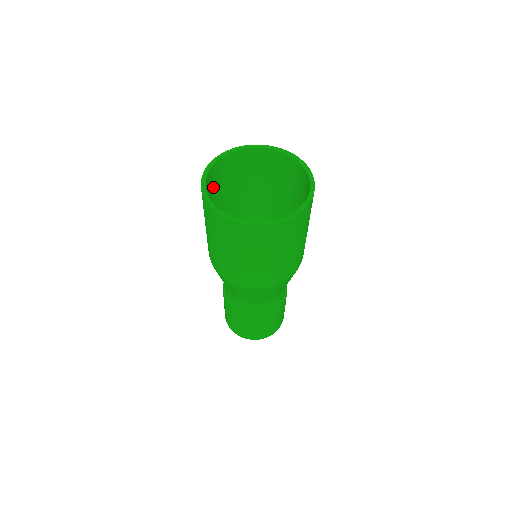
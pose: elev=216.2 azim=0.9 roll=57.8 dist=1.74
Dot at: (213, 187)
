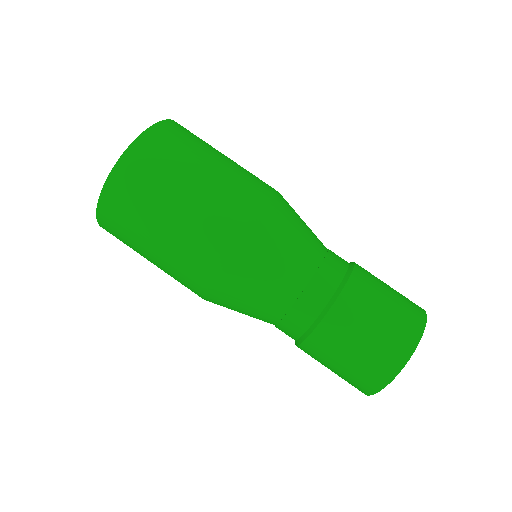
Dot at: occluded
